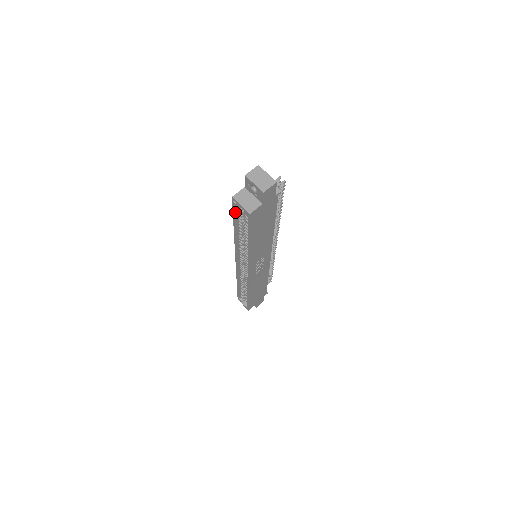
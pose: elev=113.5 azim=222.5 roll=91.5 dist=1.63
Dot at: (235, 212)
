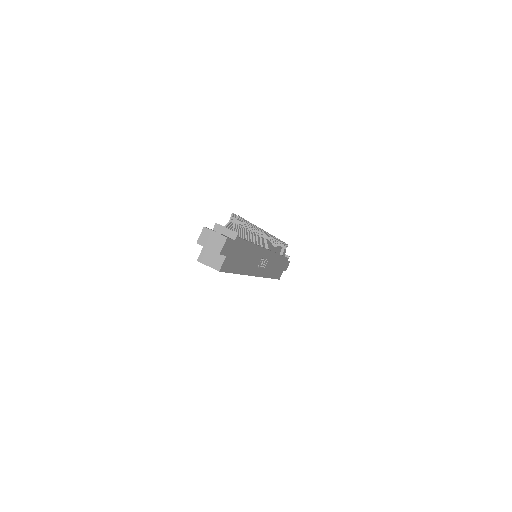
Dot at: occluded
